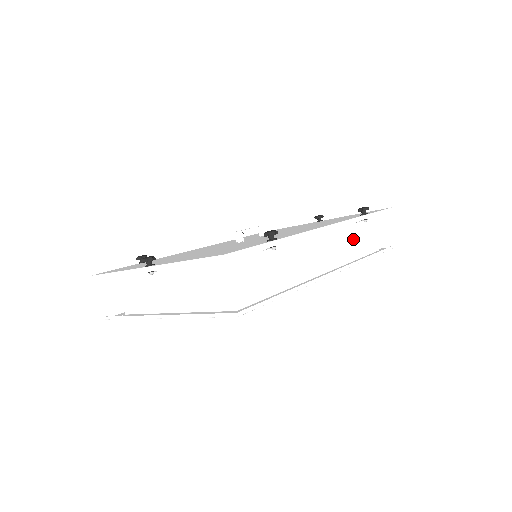
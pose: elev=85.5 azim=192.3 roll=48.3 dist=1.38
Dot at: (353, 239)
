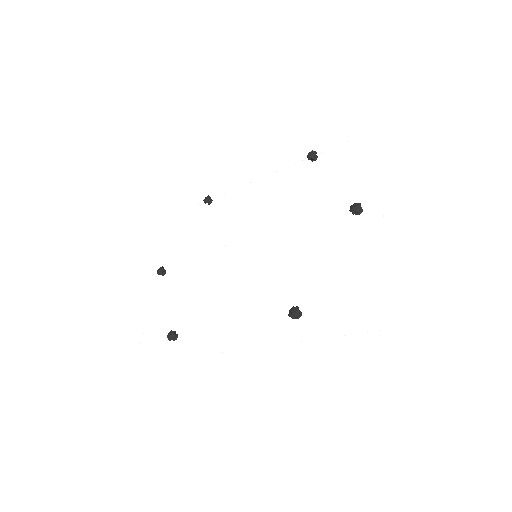
Dot at: occluded
